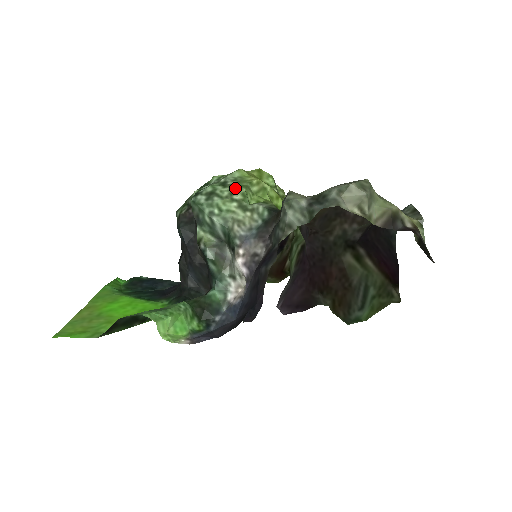
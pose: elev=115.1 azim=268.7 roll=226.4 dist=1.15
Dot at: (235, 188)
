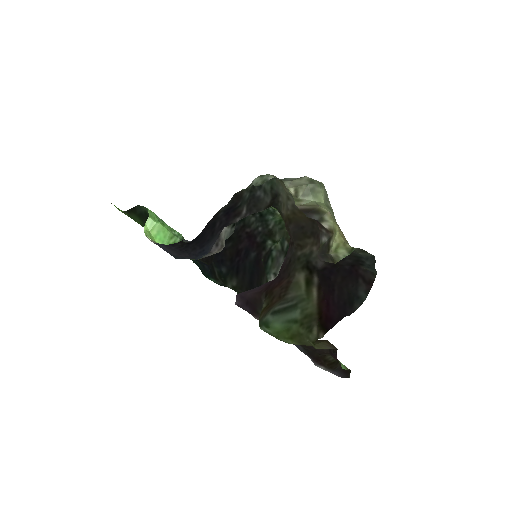
Dot at: occluded
